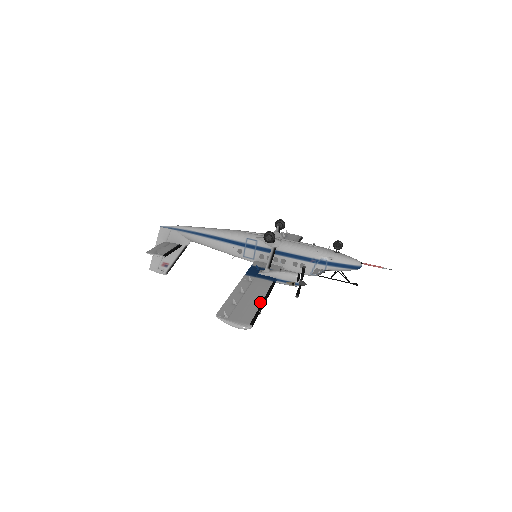
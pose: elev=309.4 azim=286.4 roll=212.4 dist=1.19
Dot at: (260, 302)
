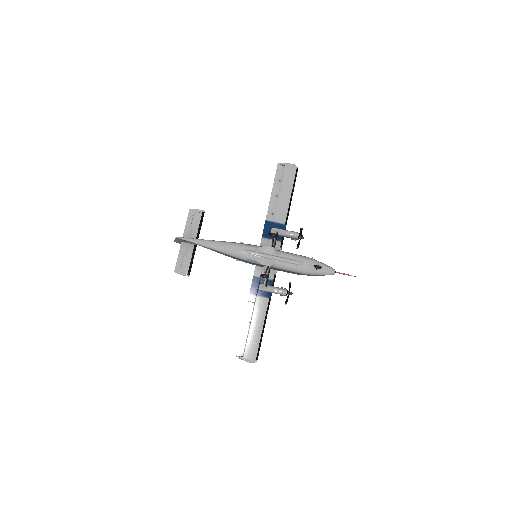
Dot at: (261, 332)
